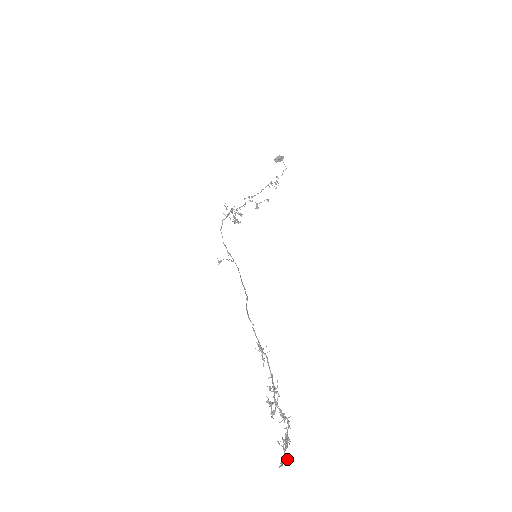
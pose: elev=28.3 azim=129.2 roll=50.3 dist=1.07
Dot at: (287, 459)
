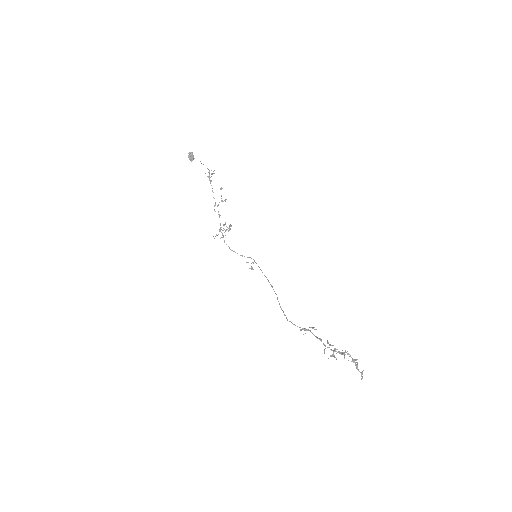
Dot at: (363, 370)
